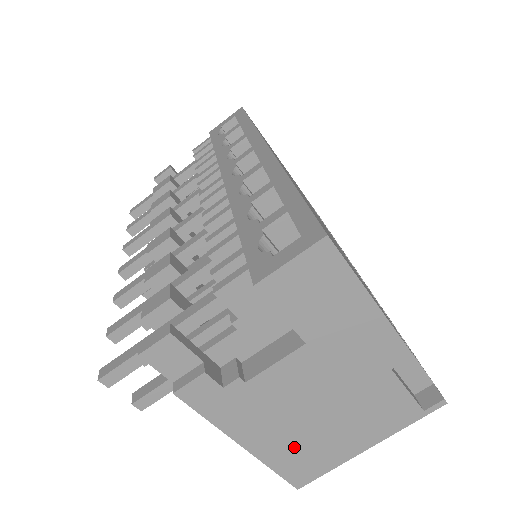
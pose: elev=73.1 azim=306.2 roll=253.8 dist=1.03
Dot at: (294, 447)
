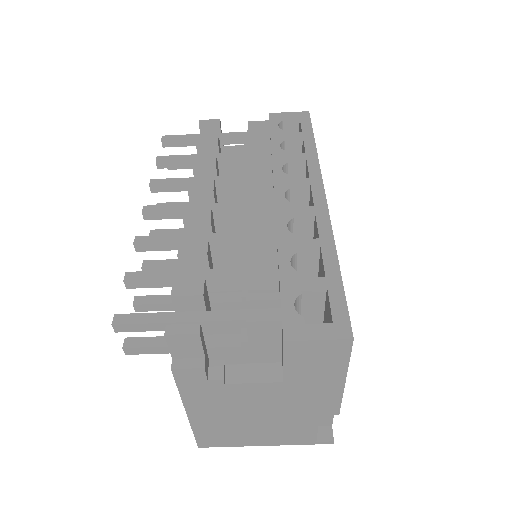
Dot at: (219, 427)
